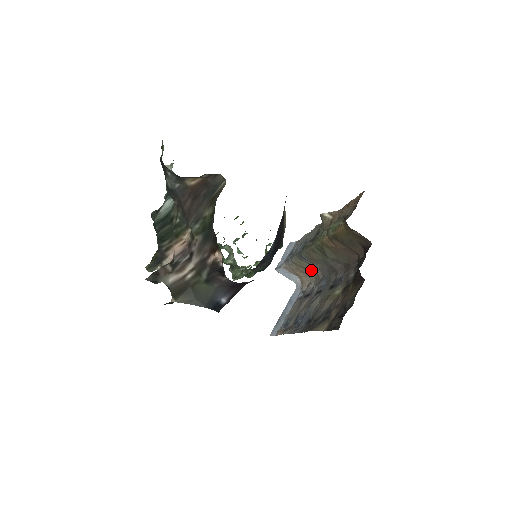
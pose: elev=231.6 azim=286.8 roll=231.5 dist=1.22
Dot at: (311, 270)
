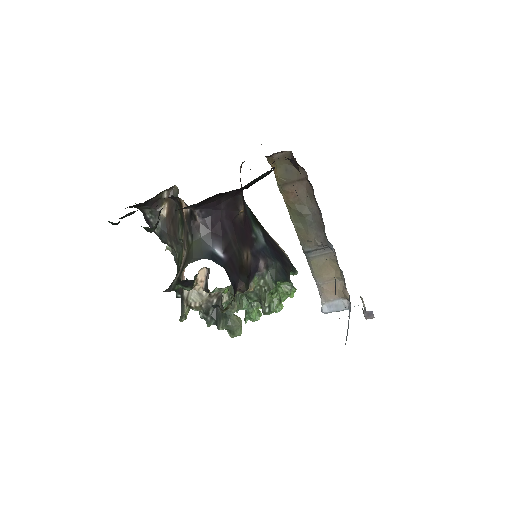
Dot at: (329, 265)
